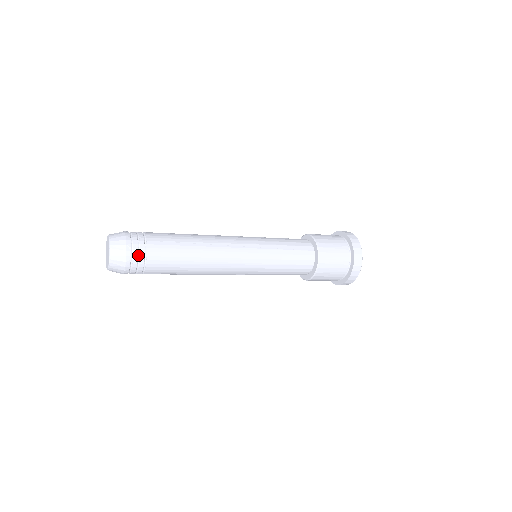
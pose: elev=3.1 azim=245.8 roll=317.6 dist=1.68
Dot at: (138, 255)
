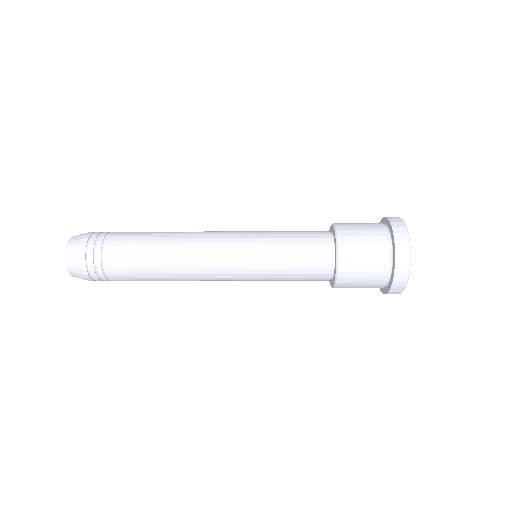
Dot at: (95, 249)
